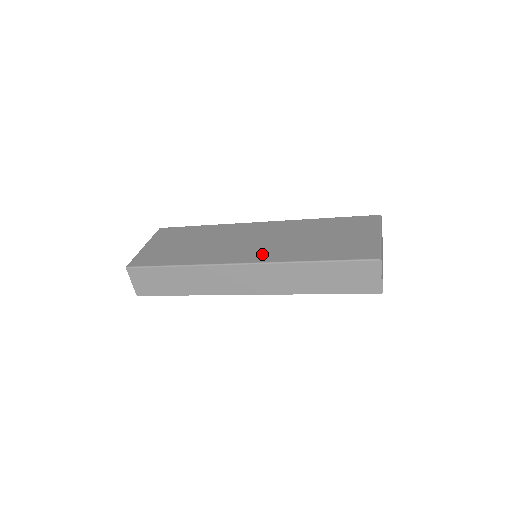
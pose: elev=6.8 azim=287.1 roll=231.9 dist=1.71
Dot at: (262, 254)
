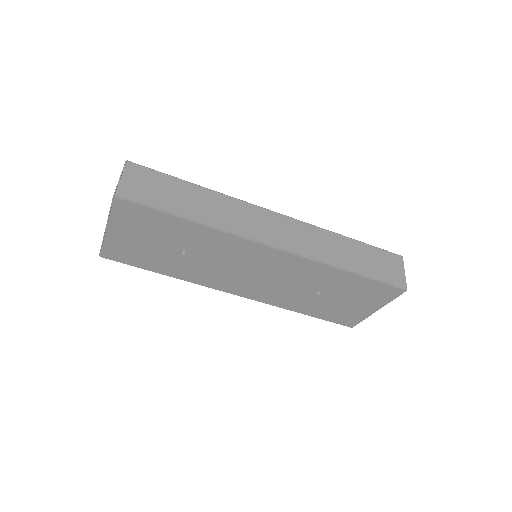
Dot at: occluded
